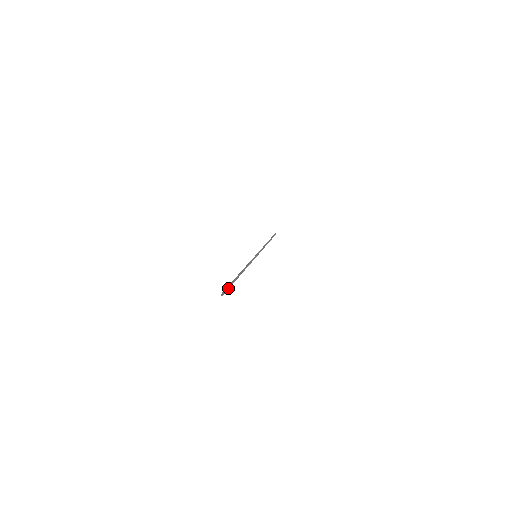
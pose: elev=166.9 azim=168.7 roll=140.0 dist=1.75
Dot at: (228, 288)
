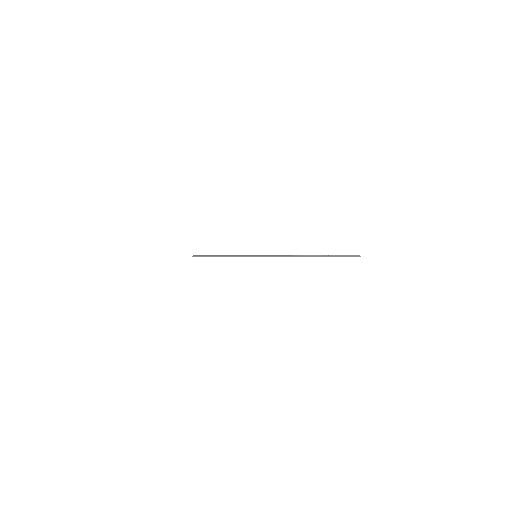
Dot at: (344, 255)
